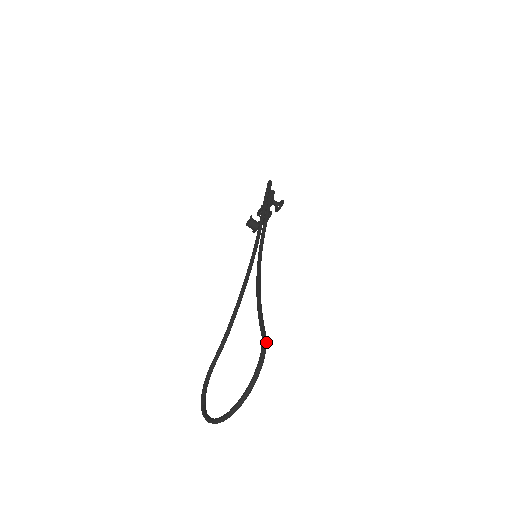
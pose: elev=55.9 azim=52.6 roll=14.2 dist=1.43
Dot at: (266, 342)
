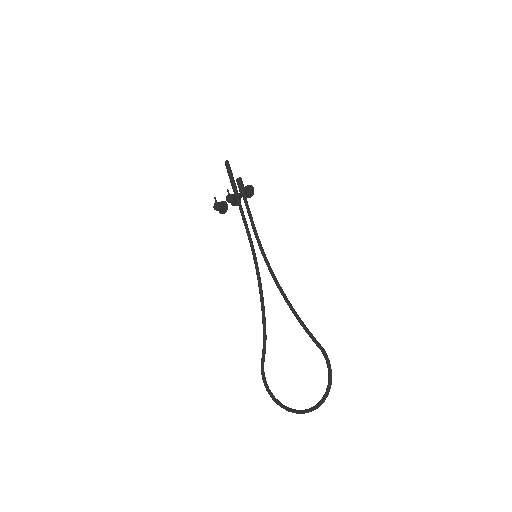
Dot at: (326, 354)
